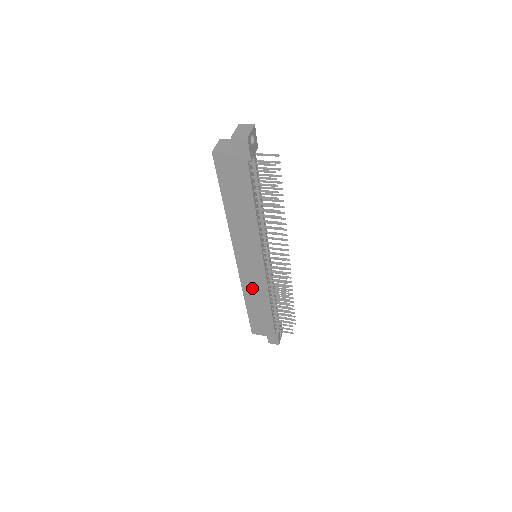
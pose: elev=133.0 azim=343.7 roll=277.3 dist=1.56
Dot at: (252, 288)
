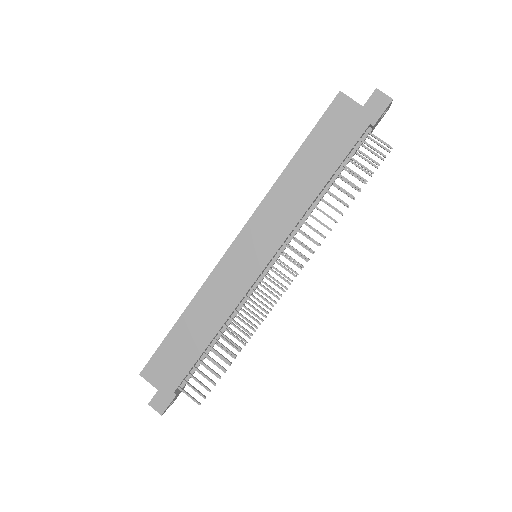
Dot at: (215, 295)
